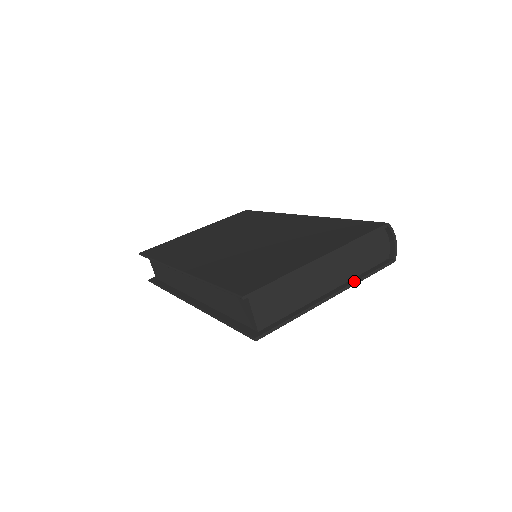
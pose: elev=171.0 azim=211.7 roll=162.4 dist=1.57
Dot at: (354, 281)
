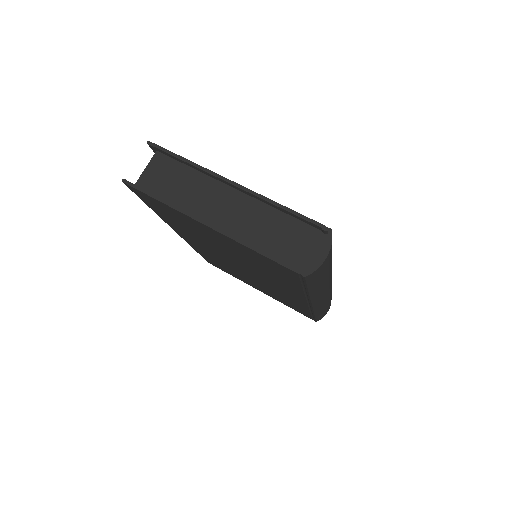
Dot at: (242, 240)
